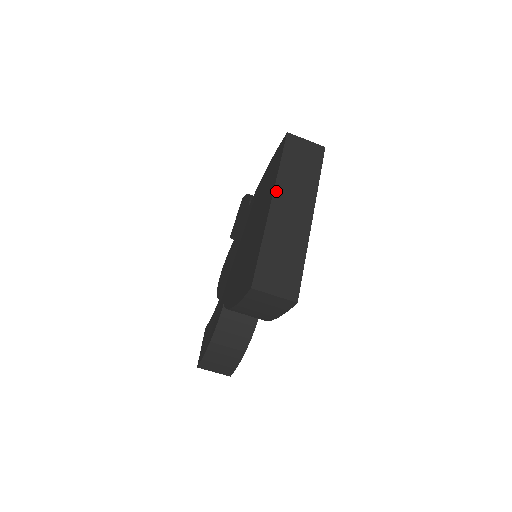
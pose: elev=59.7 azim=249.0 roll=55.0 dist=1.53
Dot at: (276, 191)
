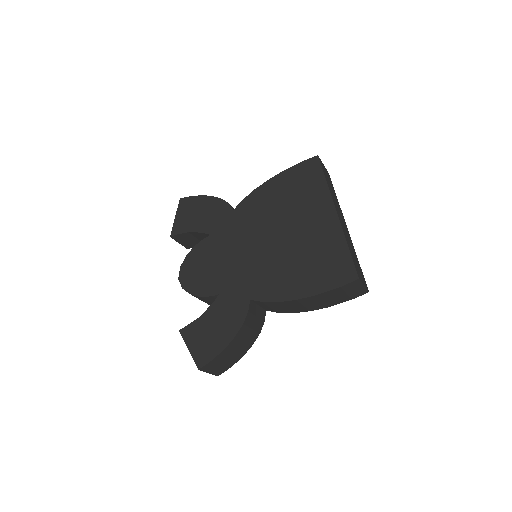
Dot at: (334, 202)
